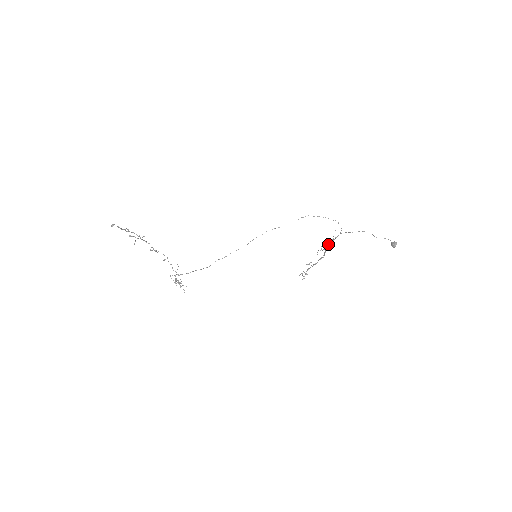
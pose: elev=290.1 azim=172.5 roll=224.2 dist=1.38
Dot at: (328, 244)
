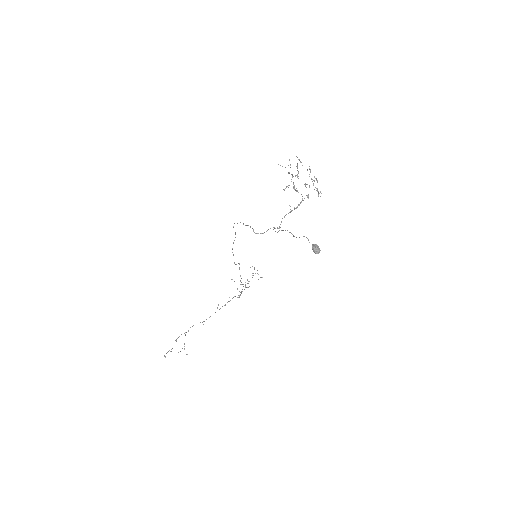
Dot at: occluded
